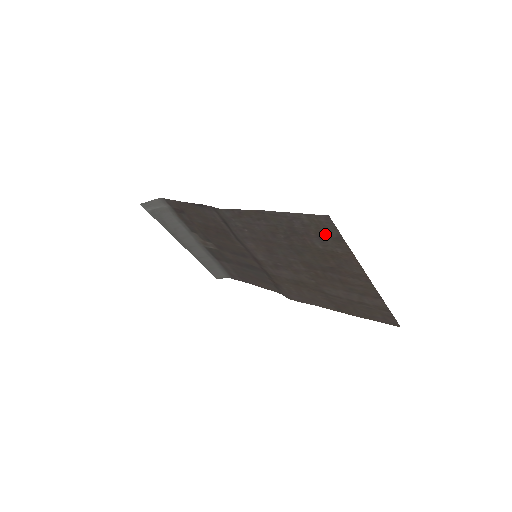
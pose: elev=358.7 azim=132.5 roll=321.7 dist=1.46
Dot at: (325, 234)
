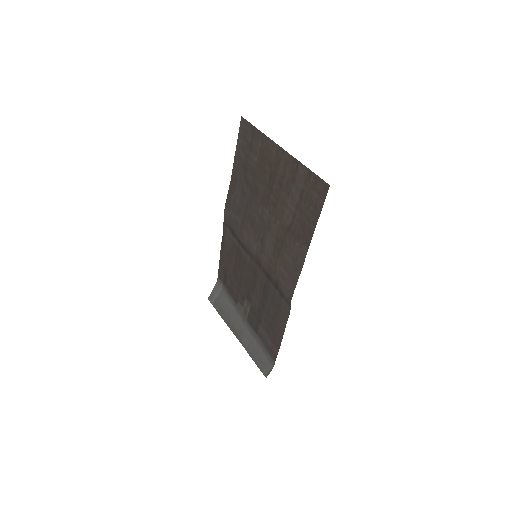
Dot at: (250, 139)
